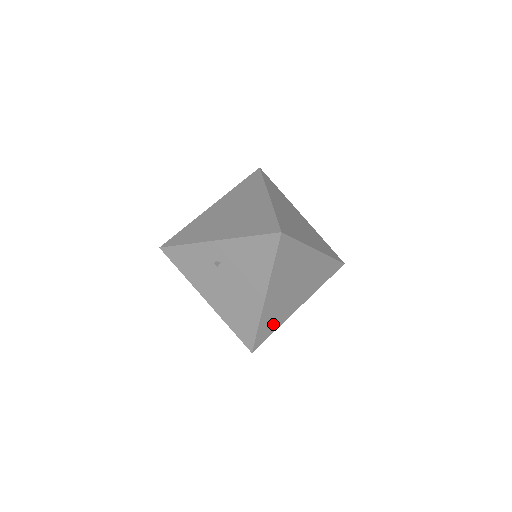
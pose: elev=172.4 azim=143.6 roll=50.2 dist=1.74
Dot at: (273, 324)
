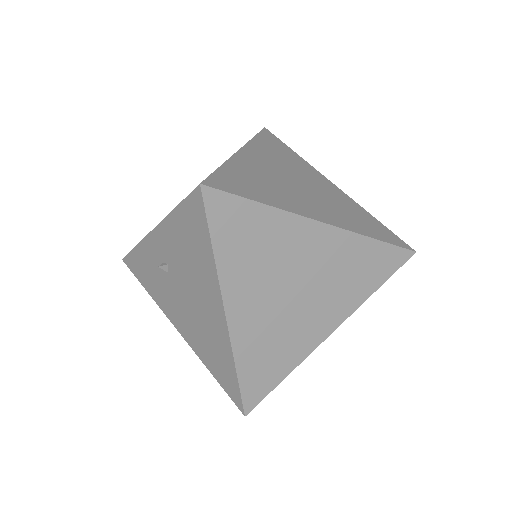
Dot at: (274, 365)
